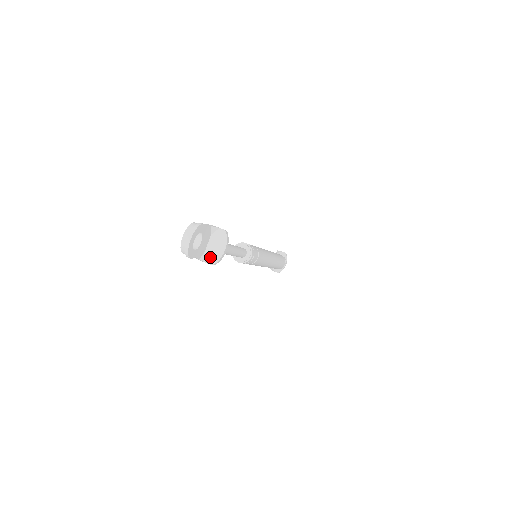
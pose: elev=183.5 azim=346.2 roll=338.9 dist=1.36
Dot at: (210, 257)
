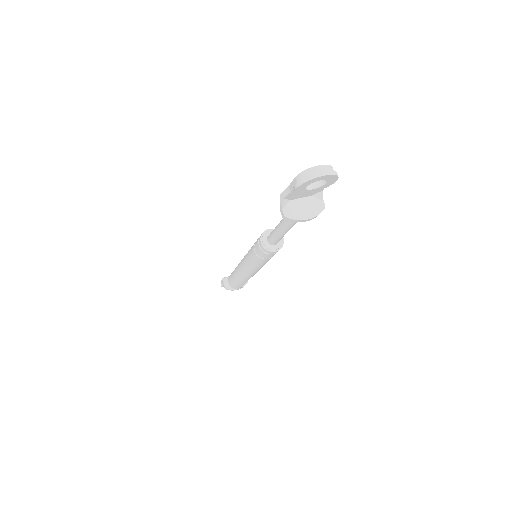
Dot at: (291, 209)
